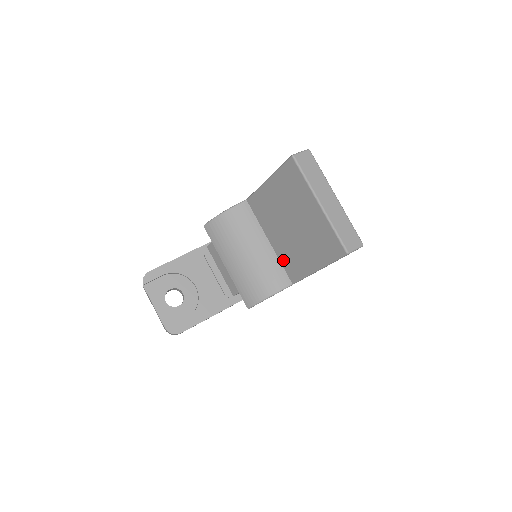
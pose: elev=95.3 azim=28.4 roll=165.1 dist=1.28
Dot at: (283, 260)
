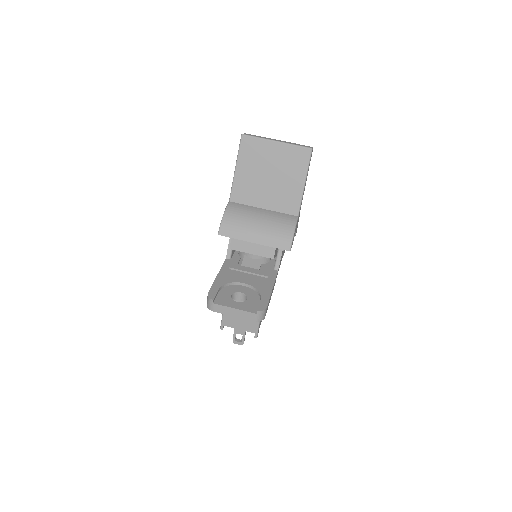
Dot at: (281, 208)
